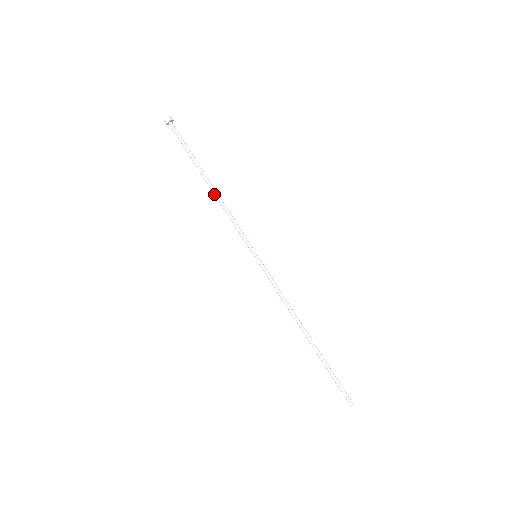
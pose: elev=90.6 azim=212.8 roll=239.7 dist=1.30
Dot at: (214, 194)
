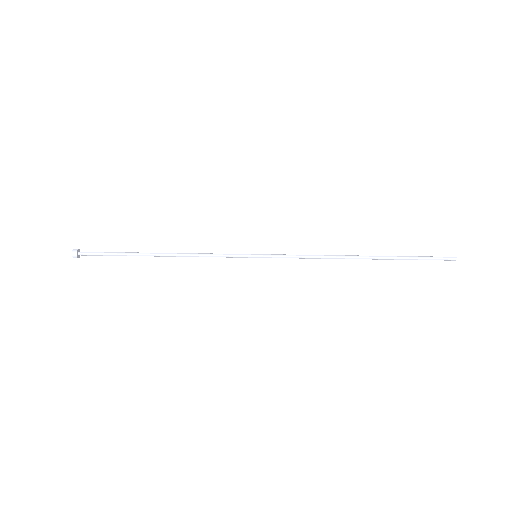
Dot at: (172, 255)
